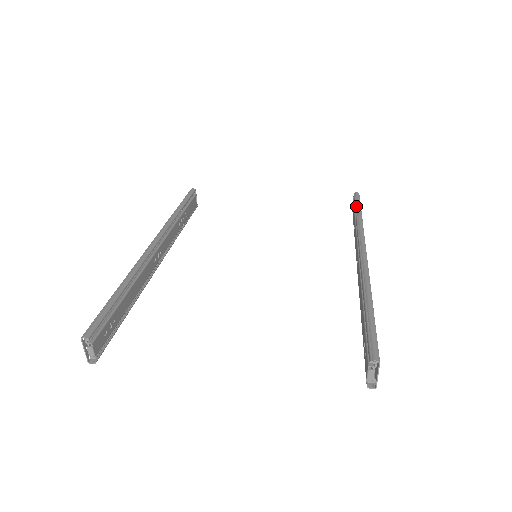
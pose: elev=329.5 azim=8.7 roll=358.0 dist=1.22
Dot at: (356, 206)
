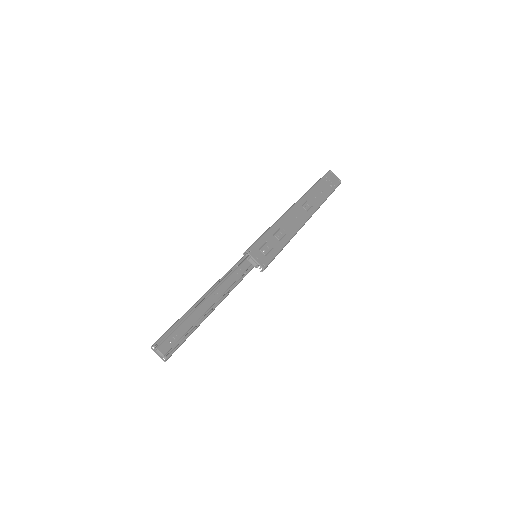
Dot at: occluded
